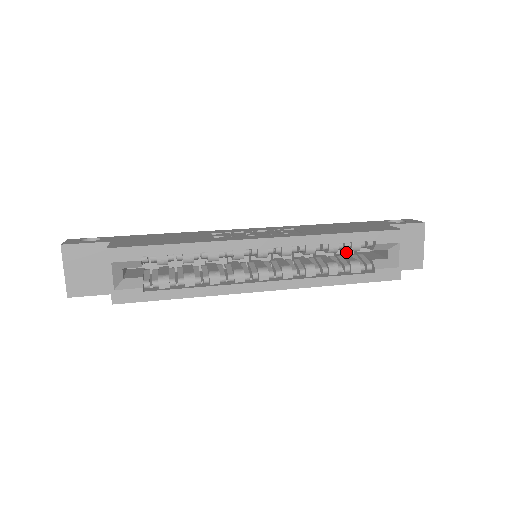
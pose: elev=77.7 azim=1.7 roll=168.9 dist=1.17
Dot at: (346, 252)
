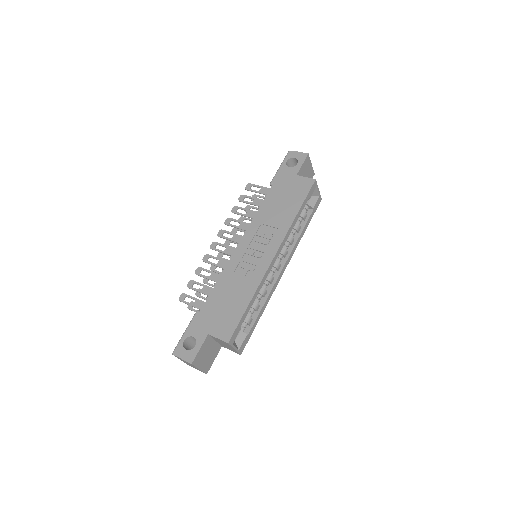
Dot at: occluded
